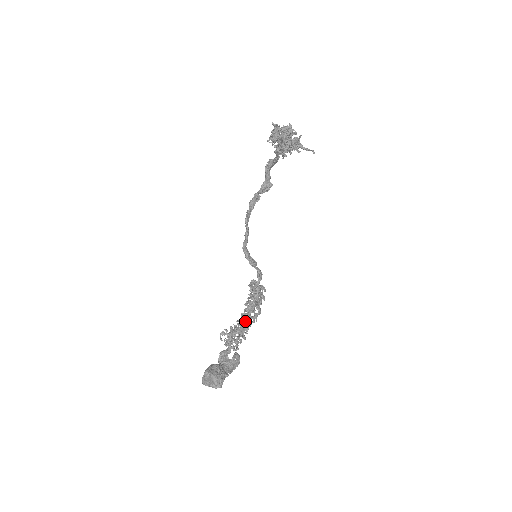
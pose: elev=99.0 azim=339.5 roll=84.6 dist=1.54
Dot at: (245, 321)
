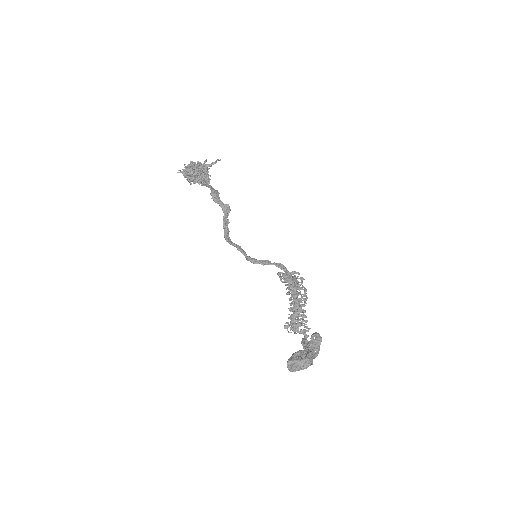
Dot at: (295, 305)
